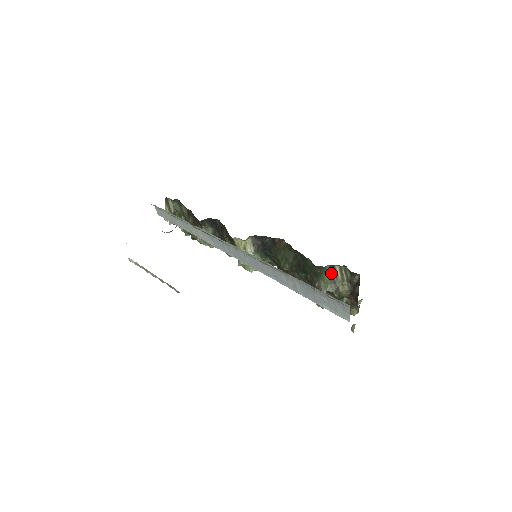
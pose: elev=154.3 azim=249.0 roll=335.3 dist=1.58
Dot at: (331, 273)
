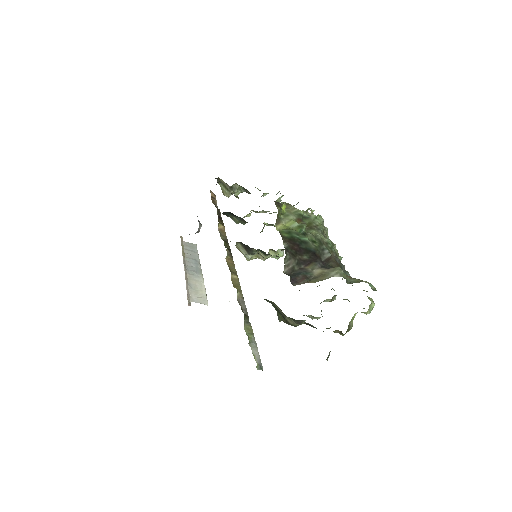
Dot at: (274, 306)
